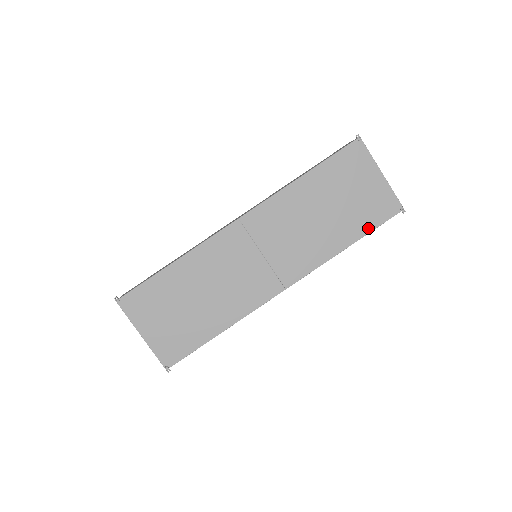
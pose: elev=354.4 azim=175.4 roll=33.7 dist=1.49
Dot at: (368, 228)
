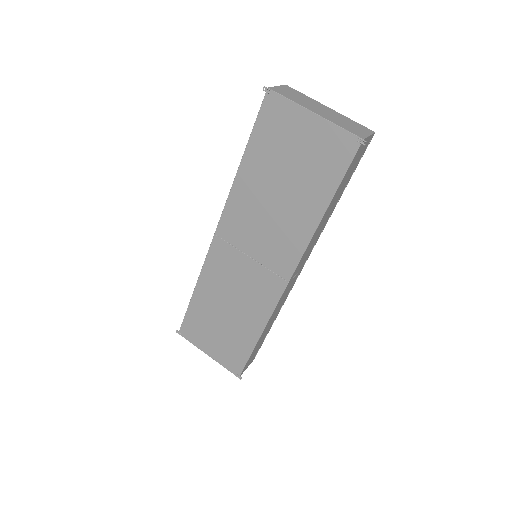
Dot at: (333, 184)
